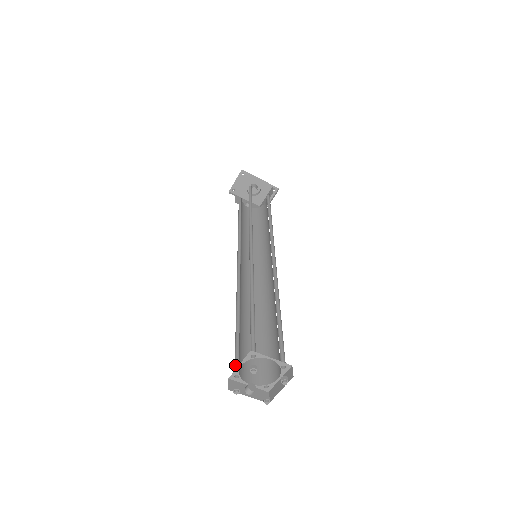
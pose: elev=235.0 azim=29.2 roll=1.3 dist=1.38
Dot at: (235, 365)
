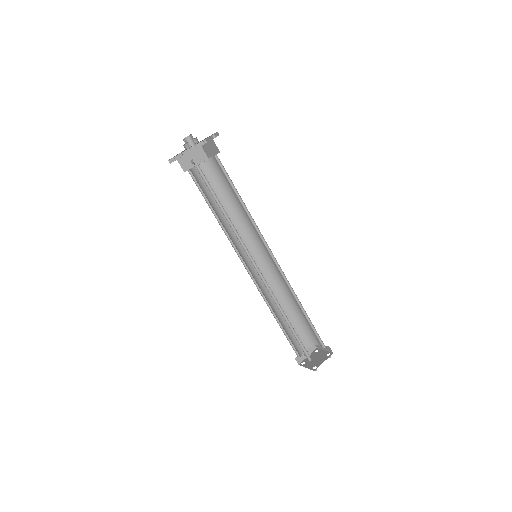
Dot at: (294, 350)
